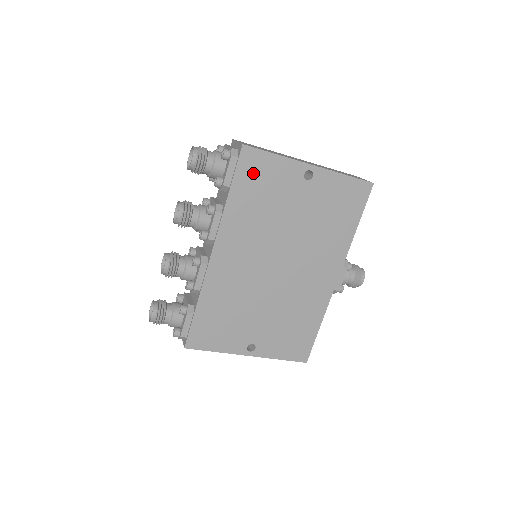
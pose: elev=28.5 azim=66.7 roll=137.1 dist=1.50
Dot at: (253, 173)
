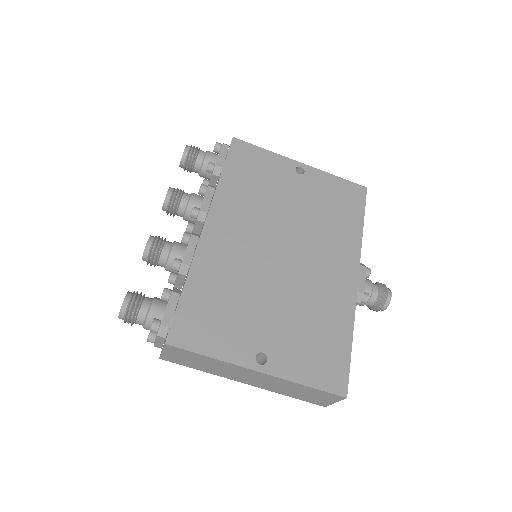
Dot at: (245, 160)
